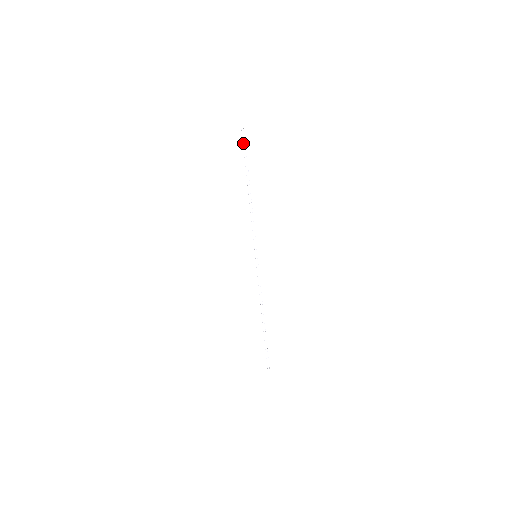
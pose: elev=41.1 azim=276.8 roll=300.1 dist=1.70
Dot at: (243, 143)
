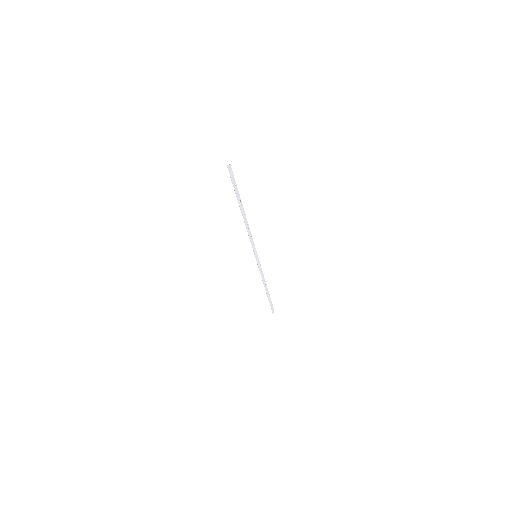
Dot at: (232, 183)
